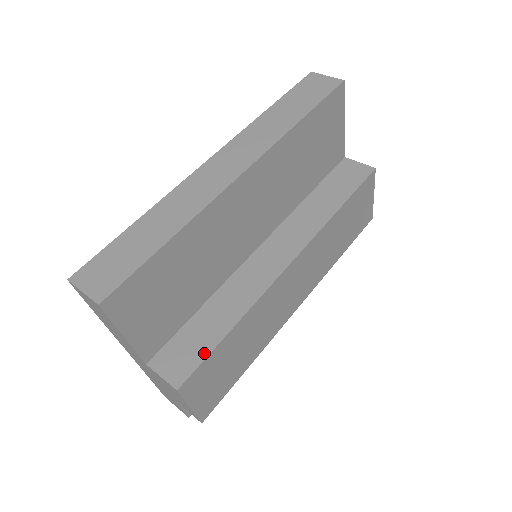
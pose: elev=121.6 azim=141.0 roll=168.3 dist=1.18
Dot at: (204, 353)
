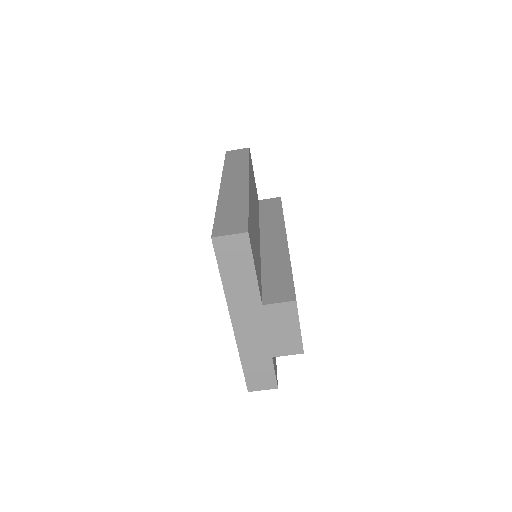
Dot at: (290, 283)
